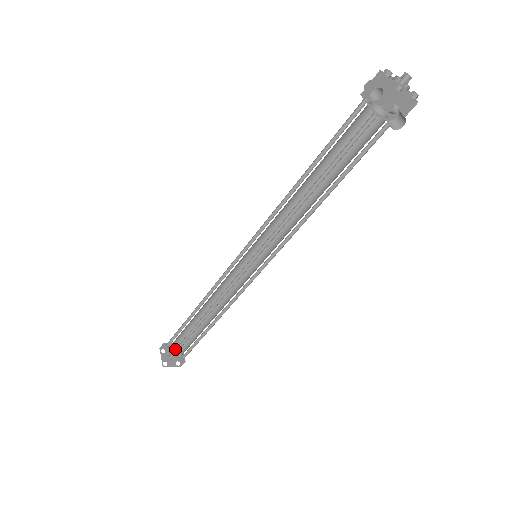
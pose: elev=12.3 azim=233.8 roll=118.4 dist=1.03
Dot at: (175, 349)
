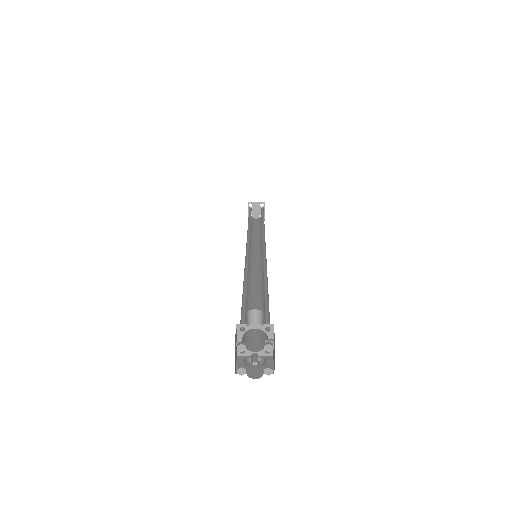
Dot at: occluded
